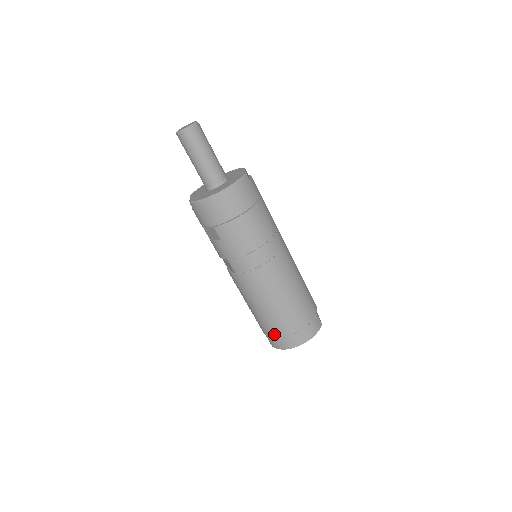
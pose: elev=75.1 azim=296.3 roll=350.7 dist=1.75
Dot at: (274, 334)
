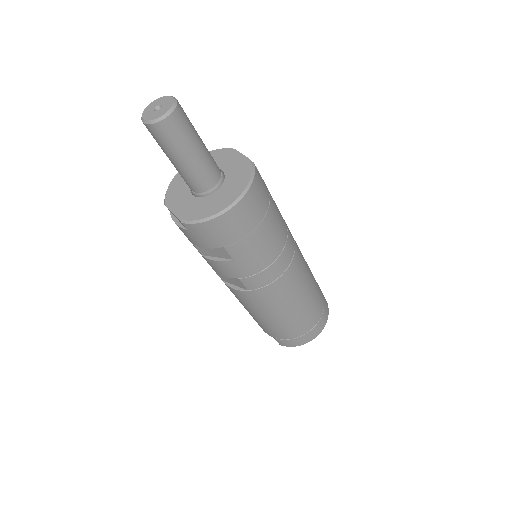
Dot at: (290, 336)
